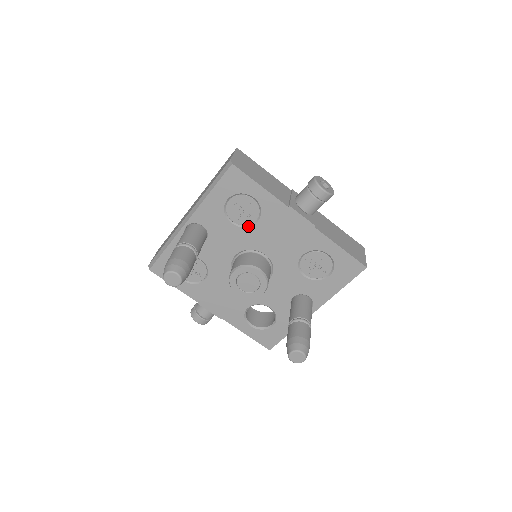
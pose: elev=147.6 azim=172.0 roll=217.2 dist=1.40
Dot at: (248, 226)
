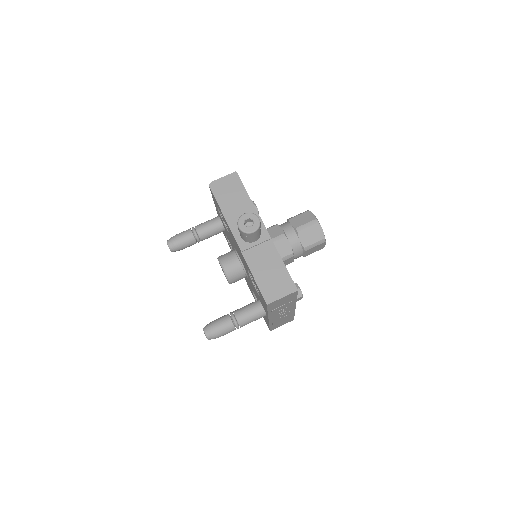
Dot at: occluded
